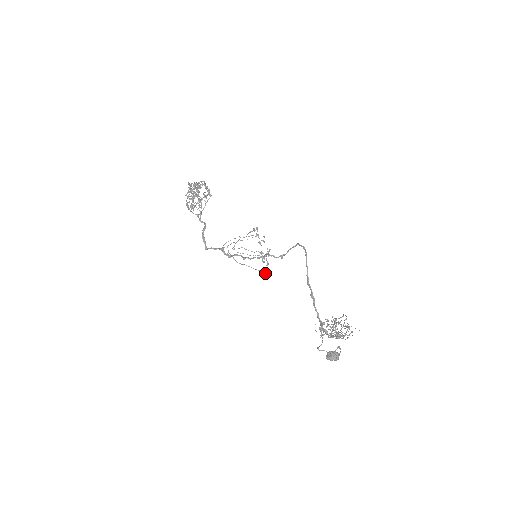
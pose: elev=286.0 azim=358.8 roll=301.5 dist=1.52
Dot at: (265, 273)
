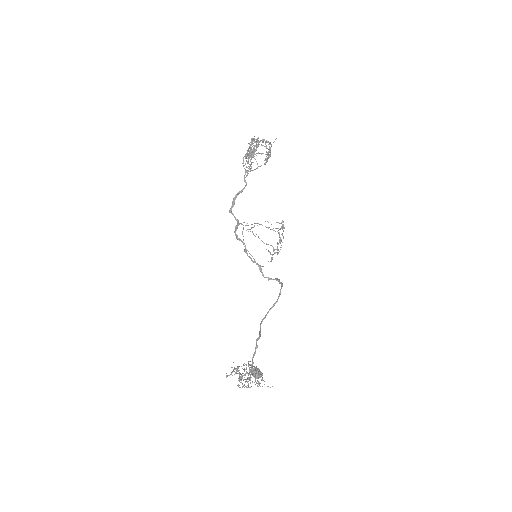
Dot at: occluded
